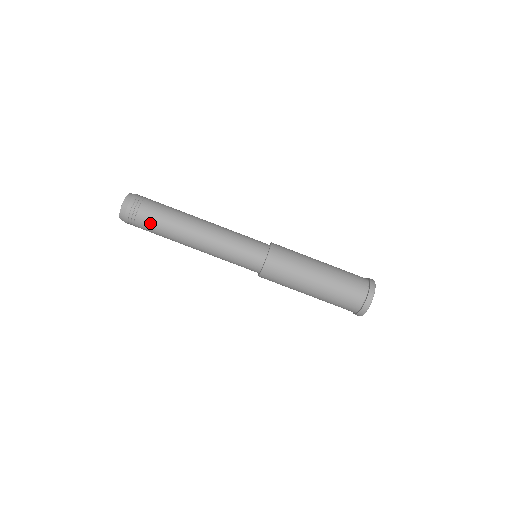
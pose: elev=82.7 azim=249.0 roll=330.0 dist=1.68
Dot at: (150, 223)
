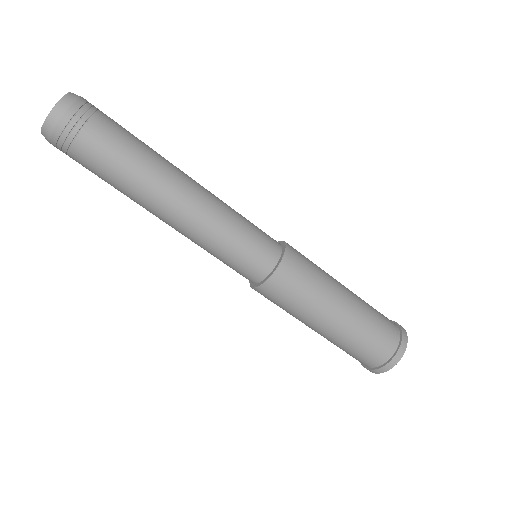
Dot at: (96, 162)
